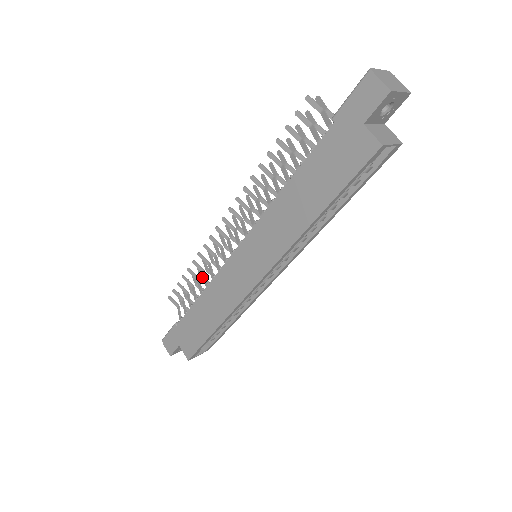
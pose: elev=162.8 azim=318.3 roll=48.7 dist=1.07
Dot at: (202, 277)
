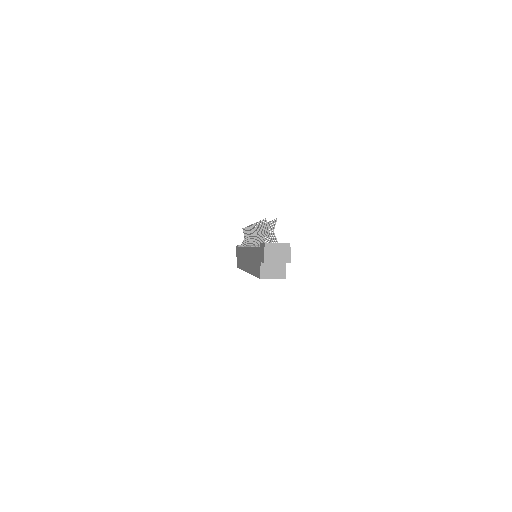
Dot at: occluded
